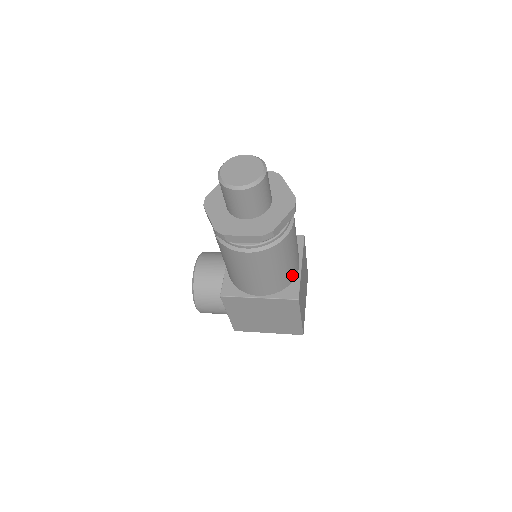
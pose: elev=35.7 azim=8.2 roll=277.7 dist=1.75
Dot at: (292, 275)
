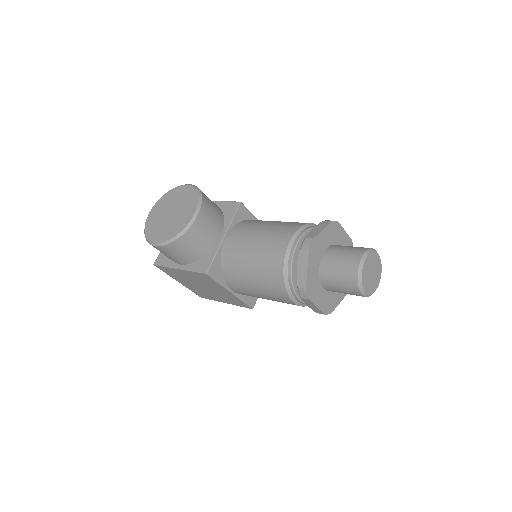
Dot at: occluded
